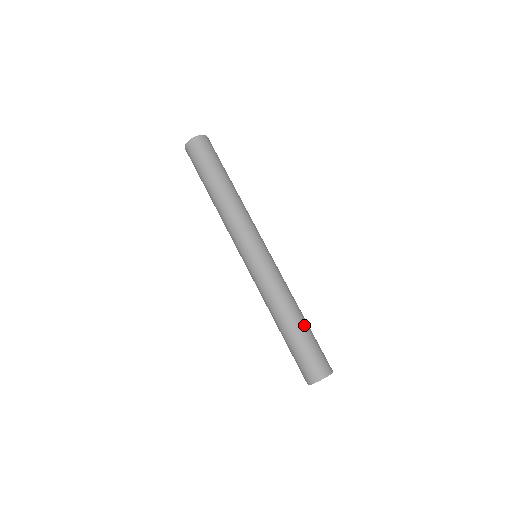
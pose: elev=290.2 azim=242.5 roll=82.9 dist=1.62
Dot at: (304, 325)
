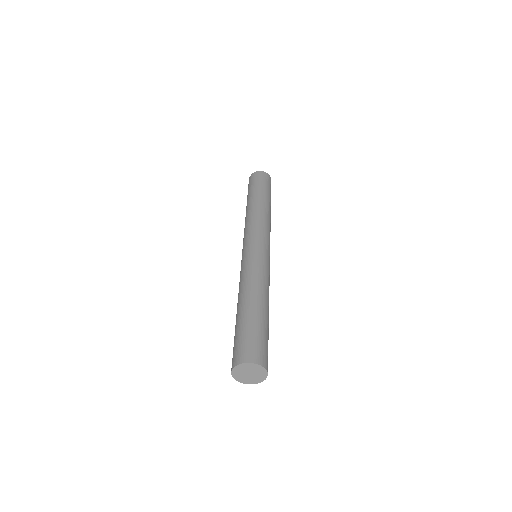
Dot at: (263, 313)
